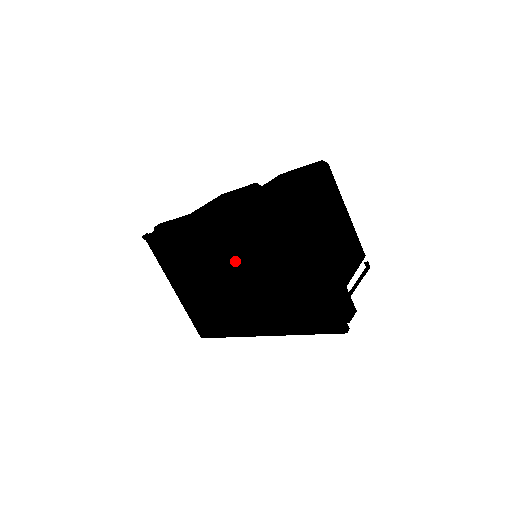
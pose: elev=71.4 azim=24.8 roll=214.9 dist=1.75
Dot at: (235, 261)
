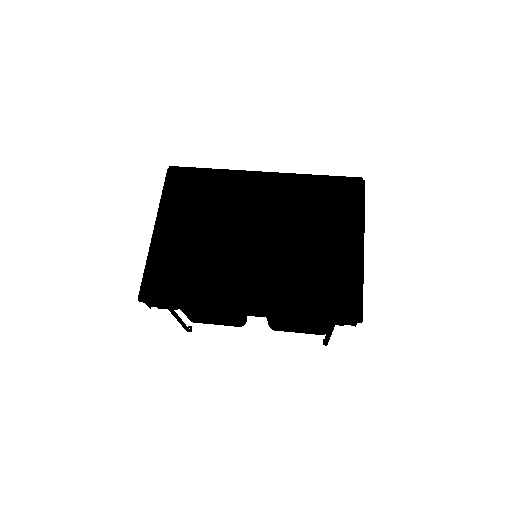
Dot at: (272, 220)
